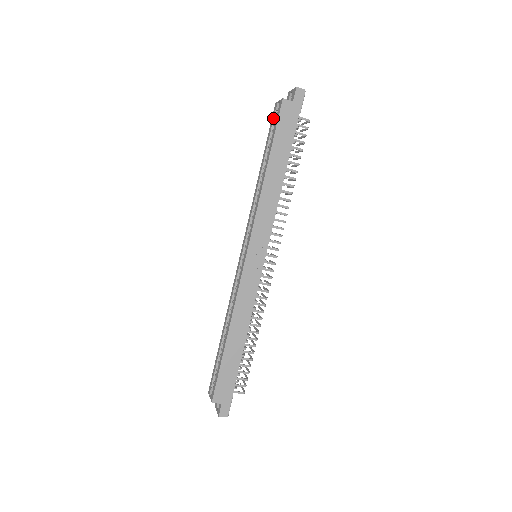
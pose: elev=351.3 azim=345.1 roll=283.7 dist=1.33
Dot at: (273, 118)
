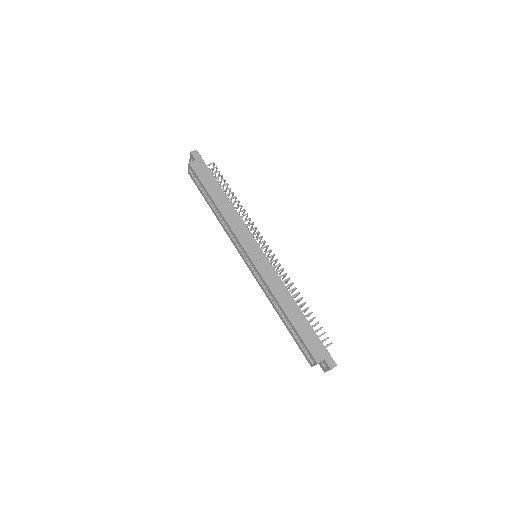
Dot at: (193, 179)
